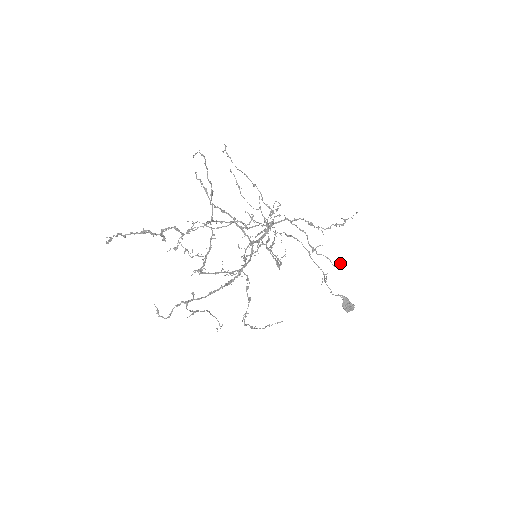
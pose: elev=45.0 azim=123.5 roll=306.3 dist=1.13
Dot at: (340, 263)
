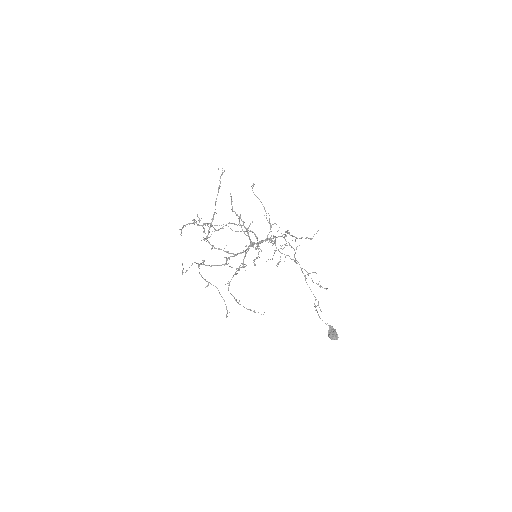
Dot at: (325, 288)
